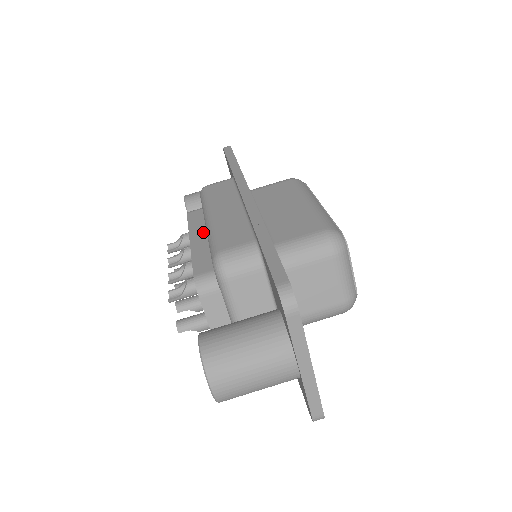
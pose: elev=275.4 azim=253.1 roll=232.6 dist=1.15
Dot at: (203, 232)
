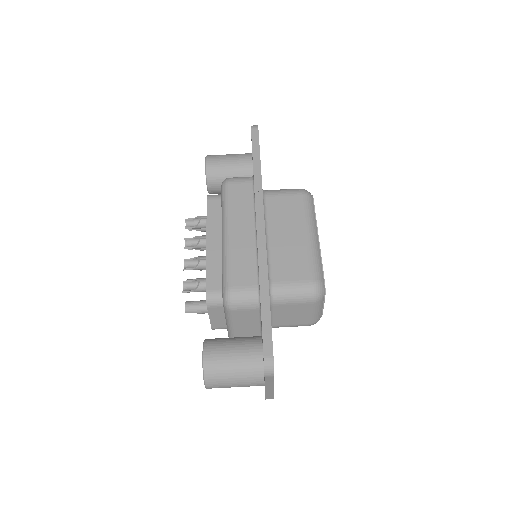
Dot at: (218, 235)
